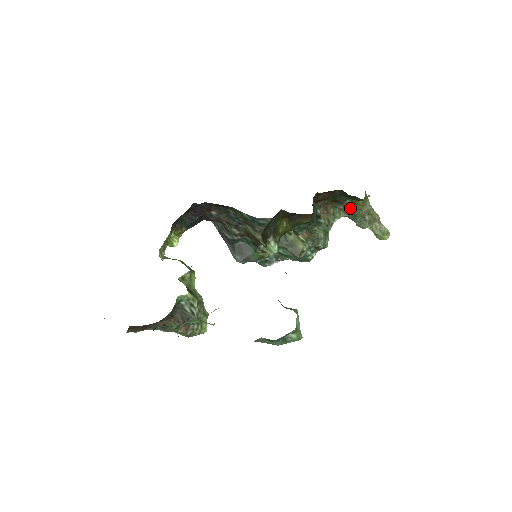
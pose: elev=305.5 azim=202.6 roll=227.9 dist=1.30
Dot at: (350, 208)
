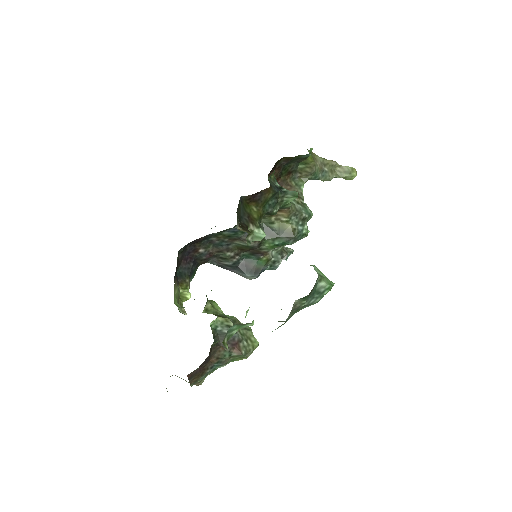
Dot at: (306, 170)
